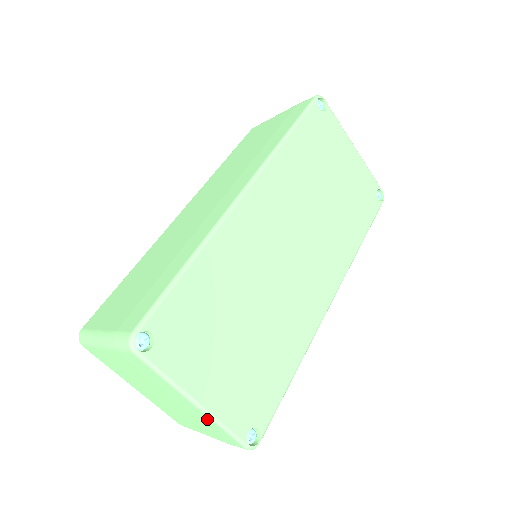
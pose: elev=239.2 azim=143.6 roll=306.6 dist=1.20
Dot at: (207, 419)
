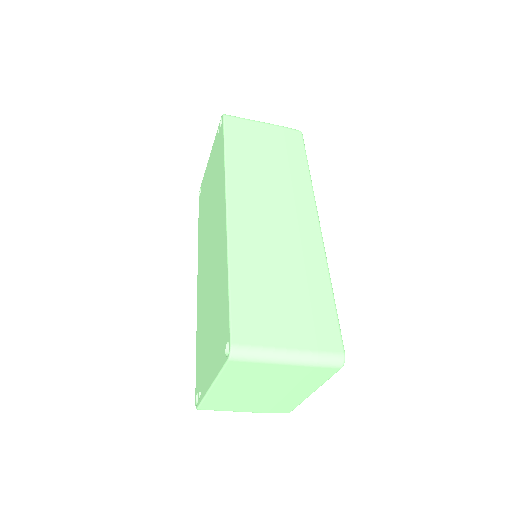
Dot at: (298, 400)
